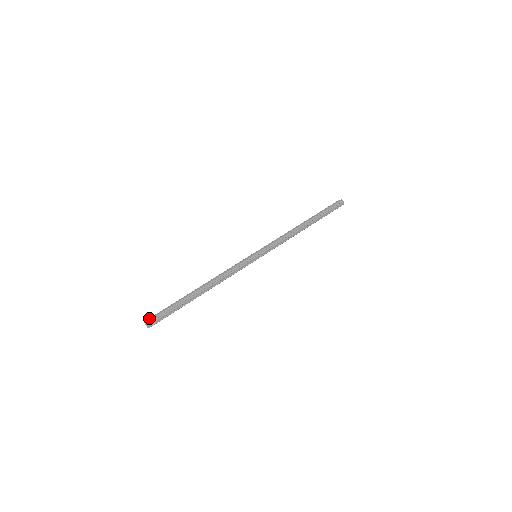
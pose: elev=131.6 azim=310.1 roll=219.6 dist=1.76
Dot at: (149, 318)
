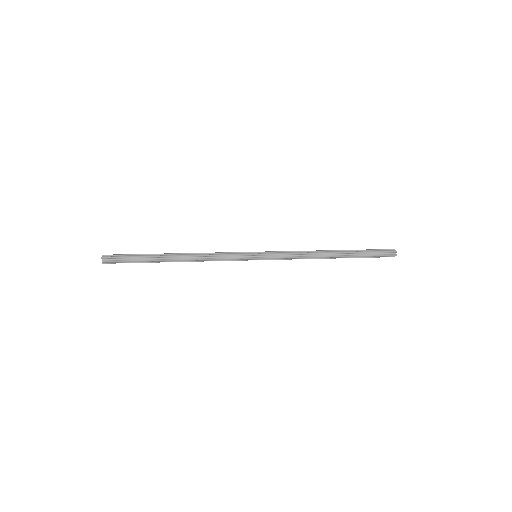
Dot at: occluded
